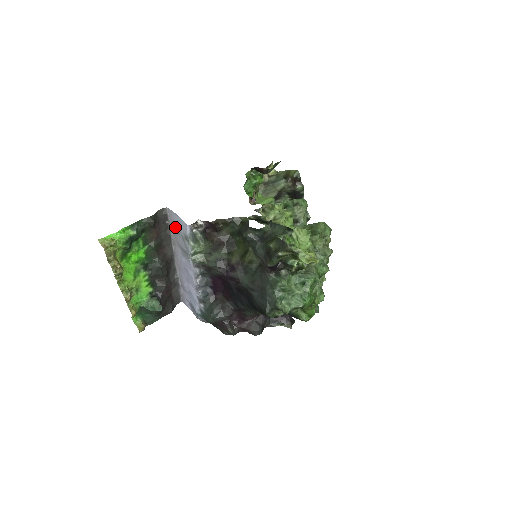
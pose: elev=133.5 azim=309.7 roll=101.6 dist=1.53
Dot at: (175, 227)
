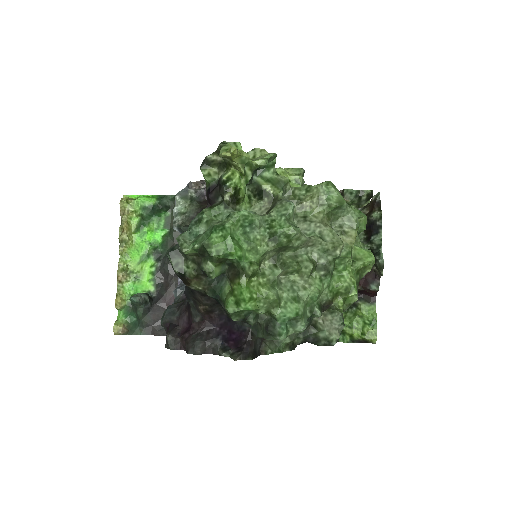
Dot at: occluded
